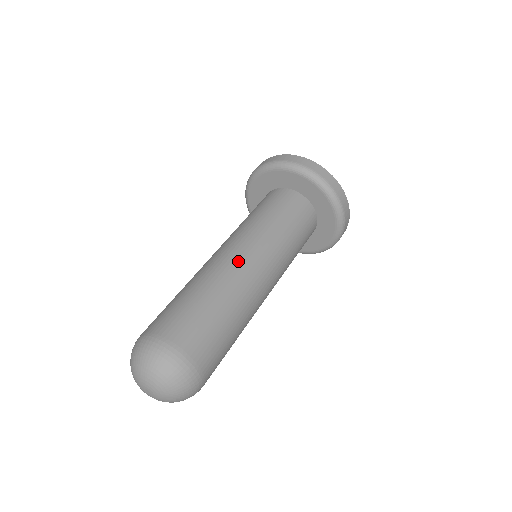
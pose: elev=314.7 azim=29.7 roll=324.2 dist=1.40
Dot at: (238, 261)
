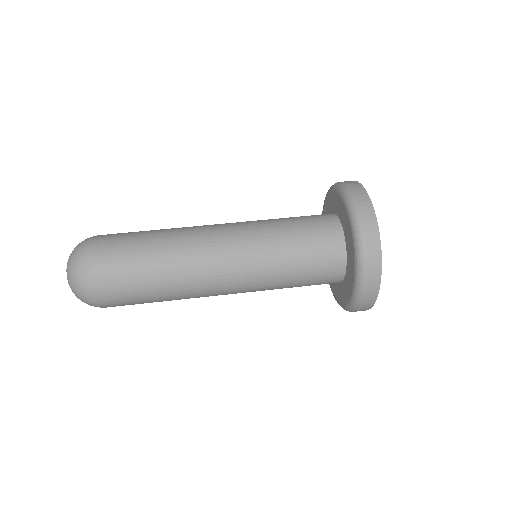
Dot at: (209, 241)
